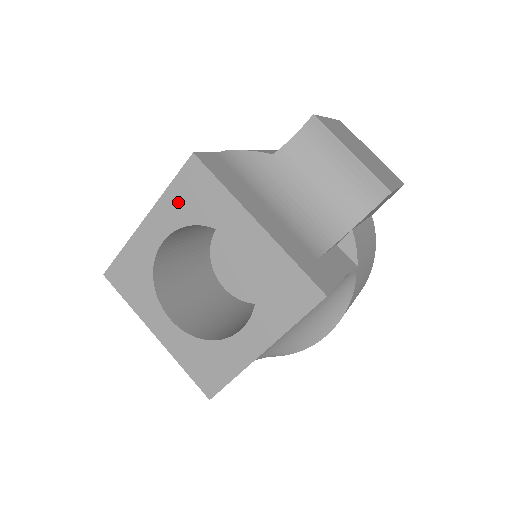
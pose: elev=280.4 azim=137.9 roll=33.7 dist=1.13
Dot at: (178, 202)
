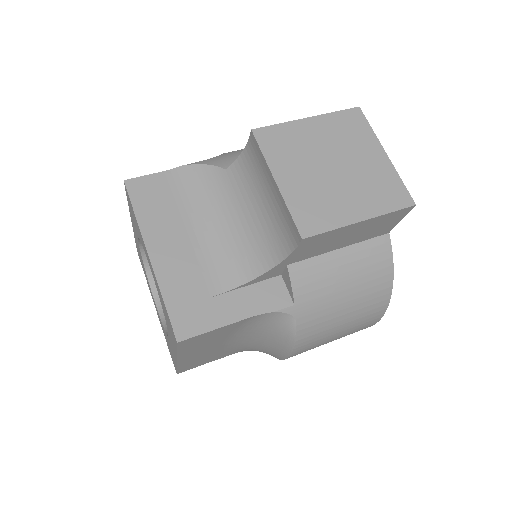
Dot at: (132, 217)
